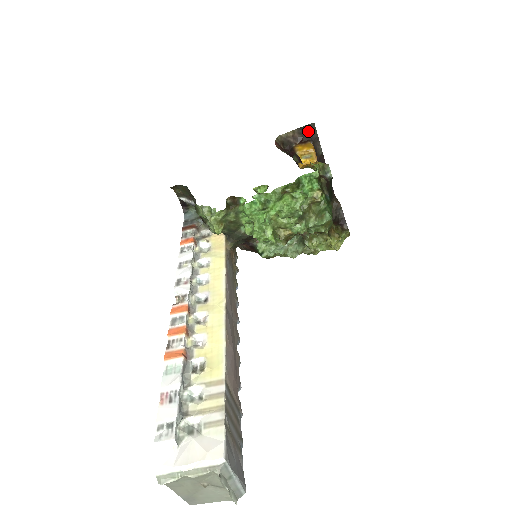
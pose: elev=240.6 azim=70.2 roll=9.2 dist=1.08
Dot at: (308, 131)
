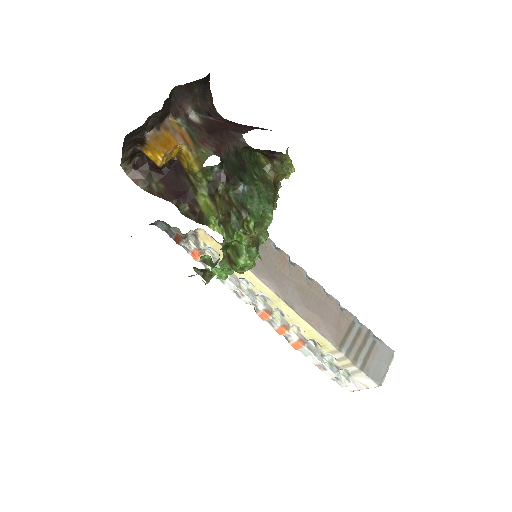
Dot at: (130, 137)
